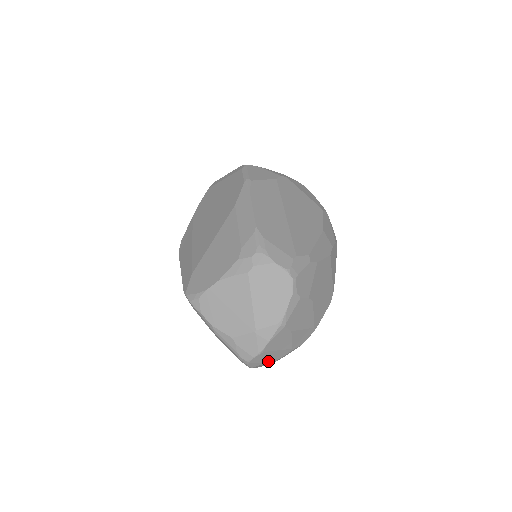
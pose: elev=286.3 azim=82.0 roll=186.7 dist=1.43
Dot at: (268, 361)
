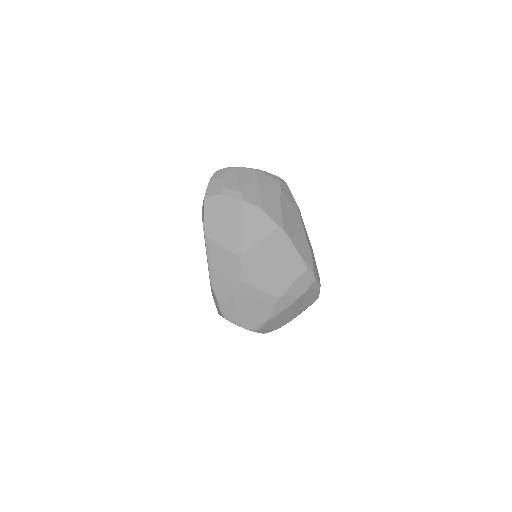
Dot at: (223, 181)
